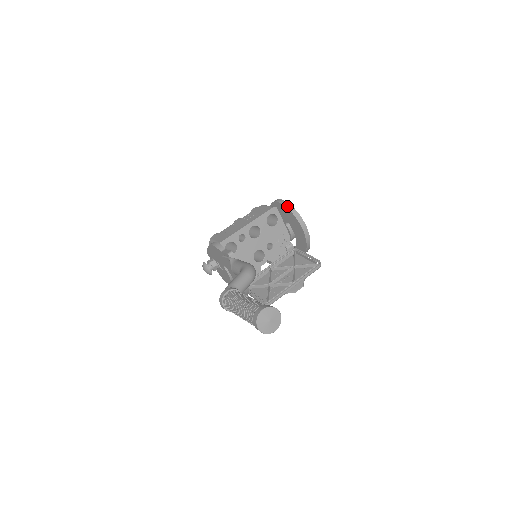
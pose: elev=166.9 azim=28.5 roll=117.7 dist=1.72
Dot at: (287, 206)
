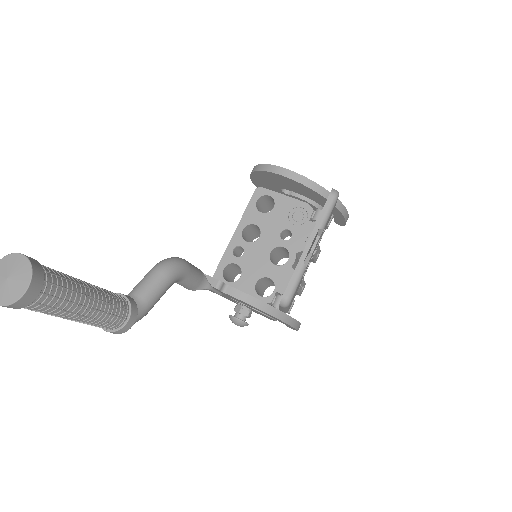
Dot at: (252, 171)
